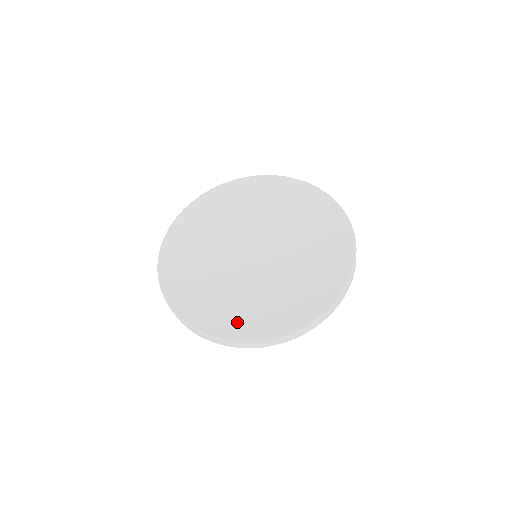
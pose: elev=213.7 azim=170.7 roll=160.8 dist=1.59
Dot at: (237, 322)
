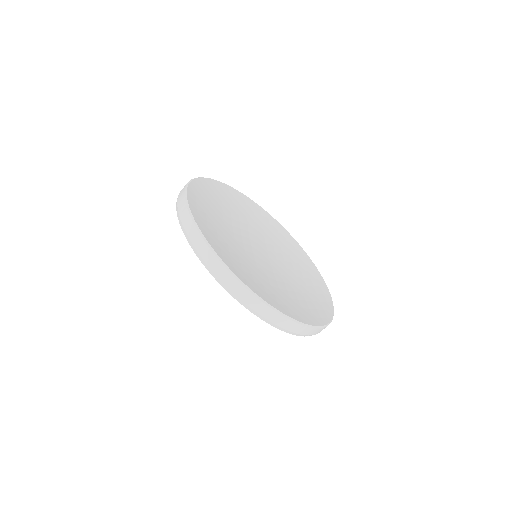
Dot at: (241, 270)
